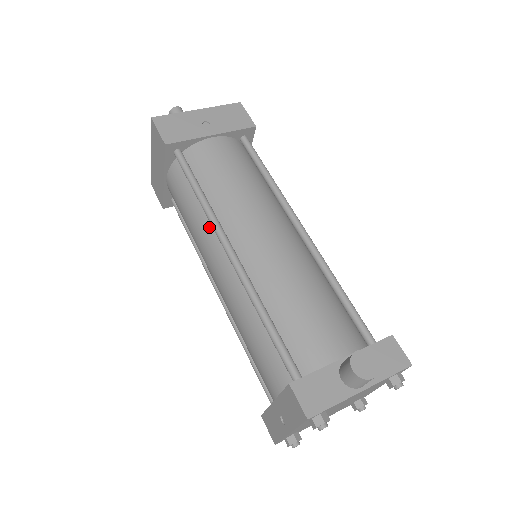
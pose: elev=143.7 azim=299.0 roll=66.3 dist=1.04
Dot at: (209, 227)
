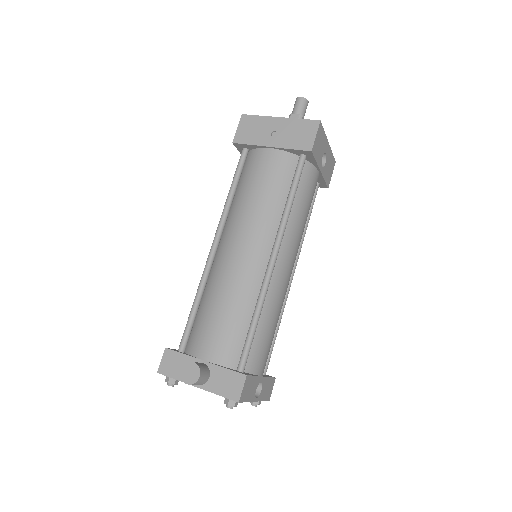
Dot at: occluded
